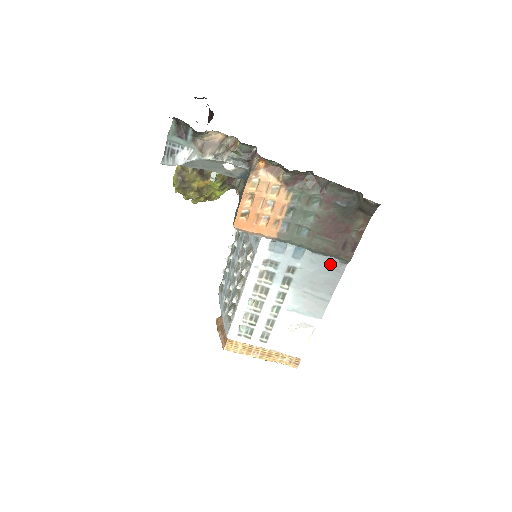
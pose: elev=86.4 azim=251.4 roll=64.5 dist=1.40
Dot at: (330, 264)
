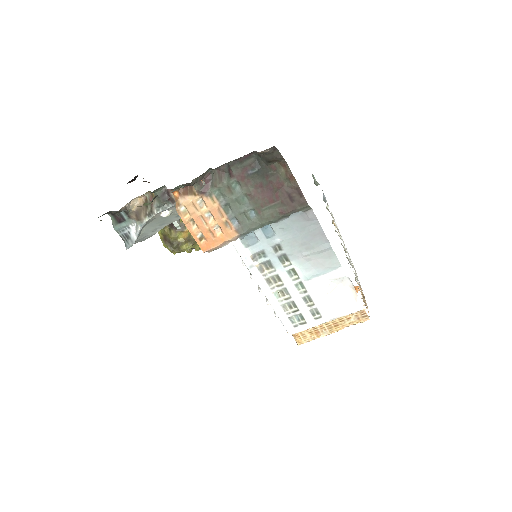
Dot at: (299, 220)
